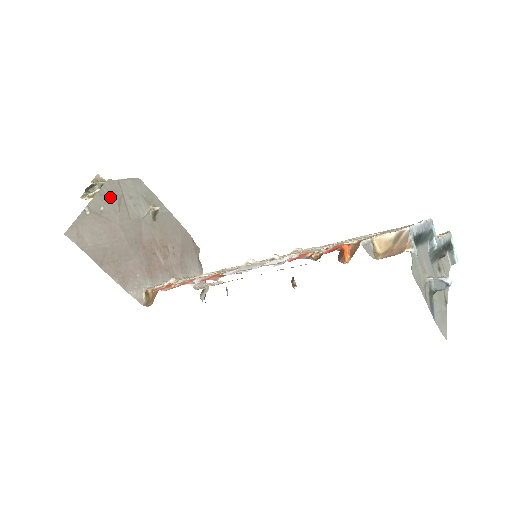
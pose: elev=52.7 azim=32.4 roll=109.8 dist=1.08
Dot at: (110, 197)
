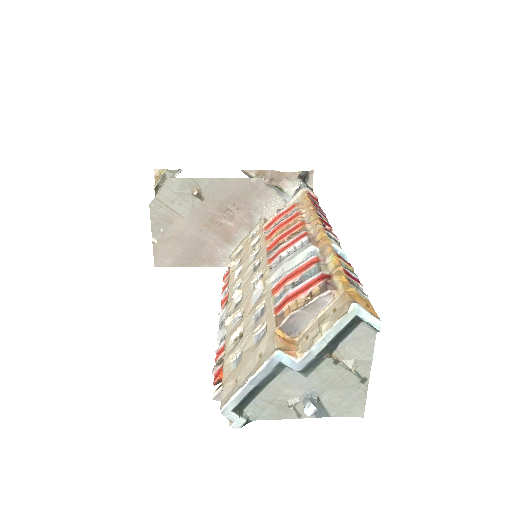
Dot at: (160, 217)
